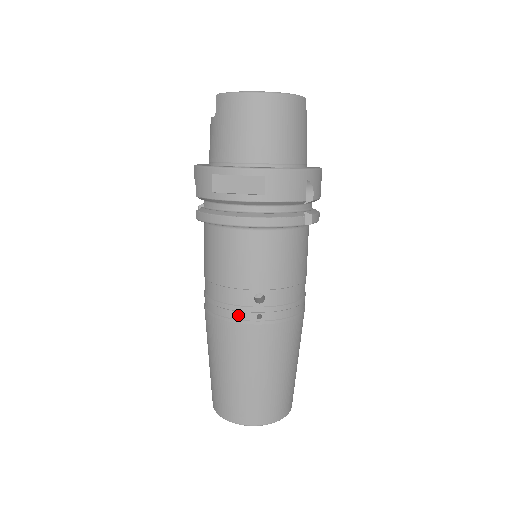
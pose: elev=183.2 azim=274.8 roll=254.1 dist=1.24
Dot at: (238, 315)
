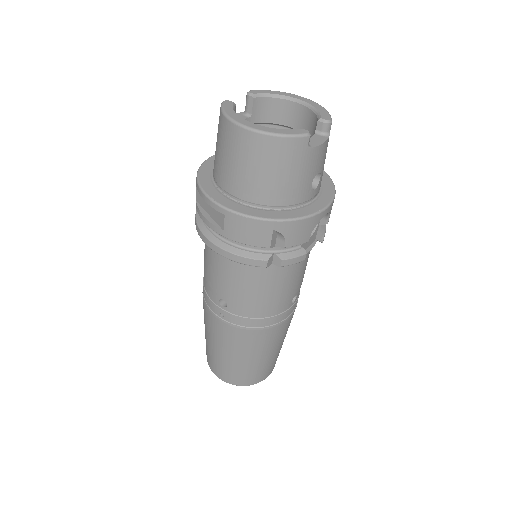
Dot at: (209, 304)
